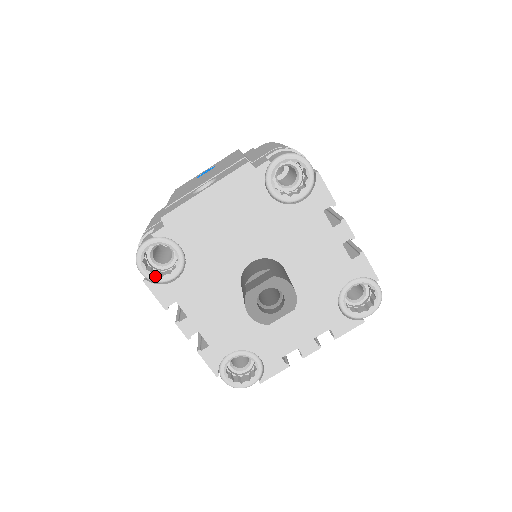
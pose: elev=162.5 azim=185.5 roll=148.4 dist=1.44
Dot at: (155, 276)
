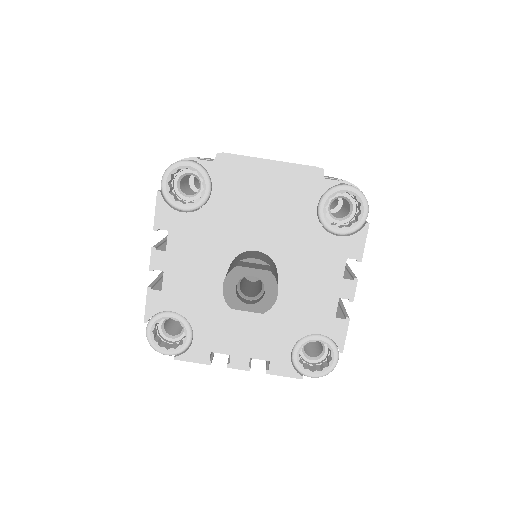
Dot at: (170, 195)
